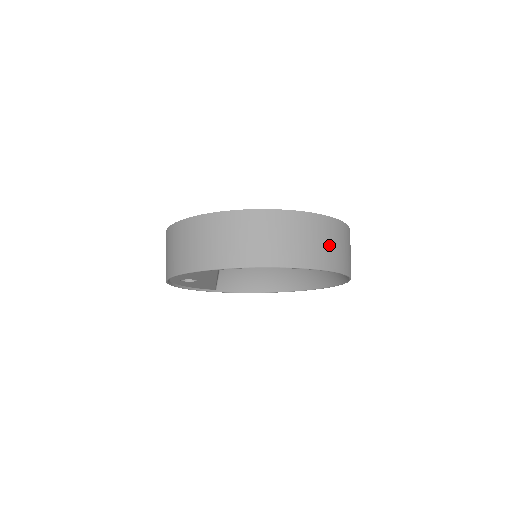
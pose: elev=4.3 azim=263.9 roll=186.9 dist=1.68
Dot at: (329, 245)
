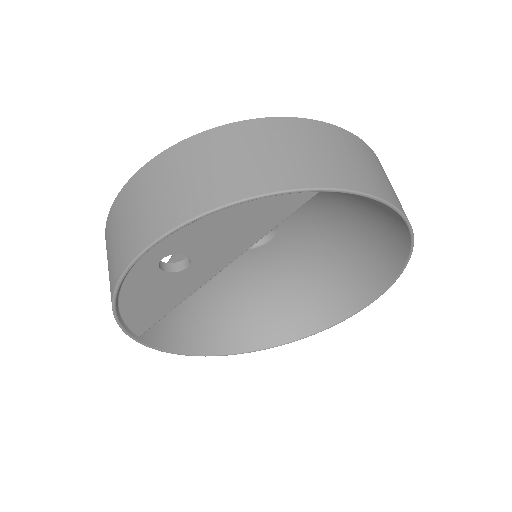
Dot at: occluded
